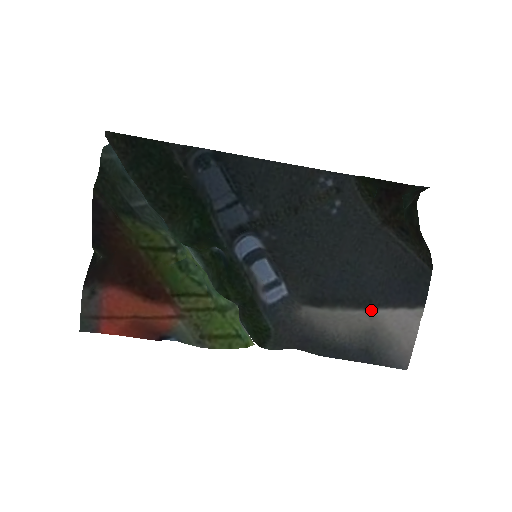
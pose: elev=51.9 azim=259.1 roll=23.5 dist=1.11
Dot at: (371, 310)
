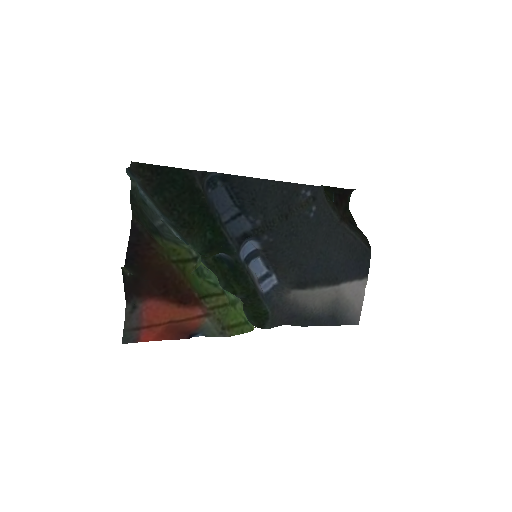
Dot at: (337, 285)
